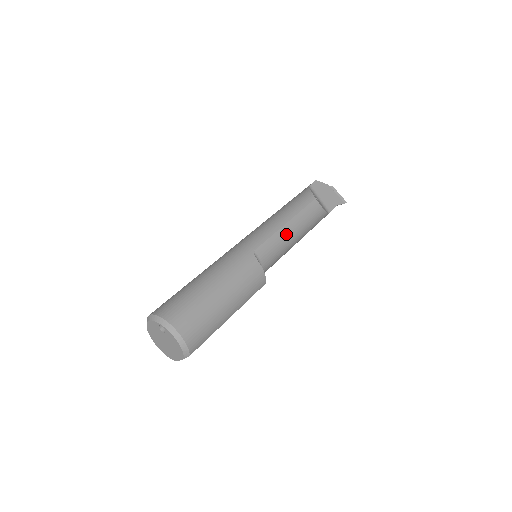
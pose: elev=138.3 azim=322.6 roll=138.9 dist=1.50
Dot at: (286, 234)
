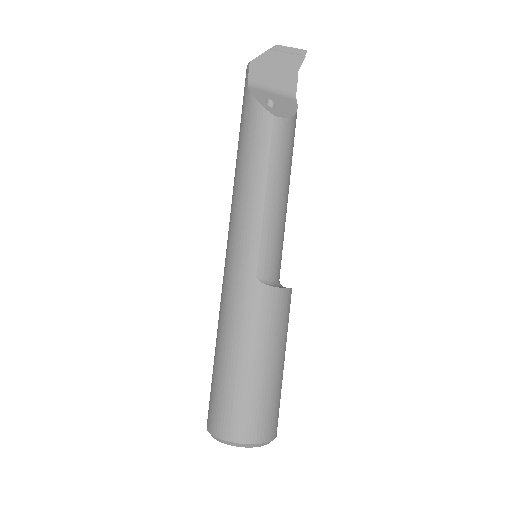
Dot at: (274, 211)
